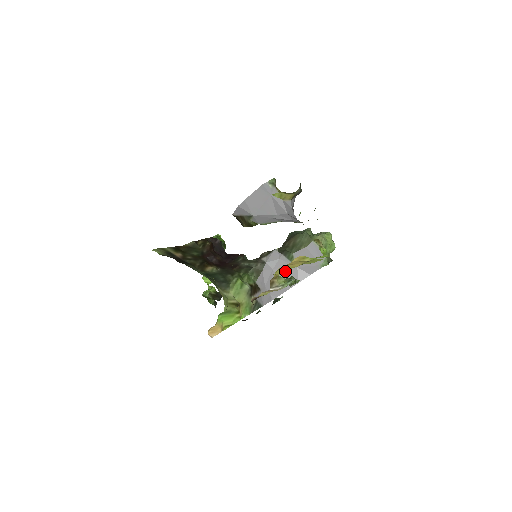
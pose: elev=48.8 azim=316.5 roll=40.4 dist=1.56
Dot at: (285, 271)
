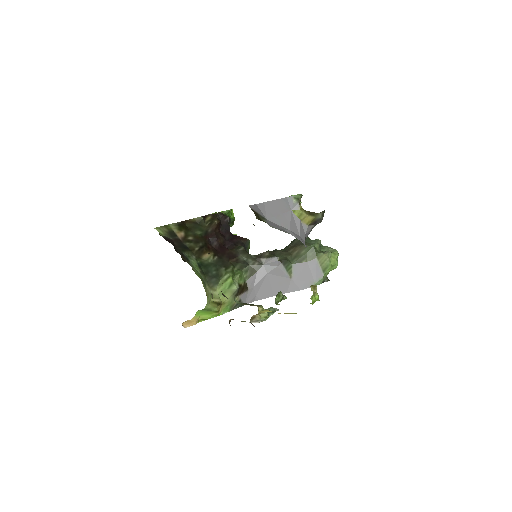
Dot at: (278, 278)
